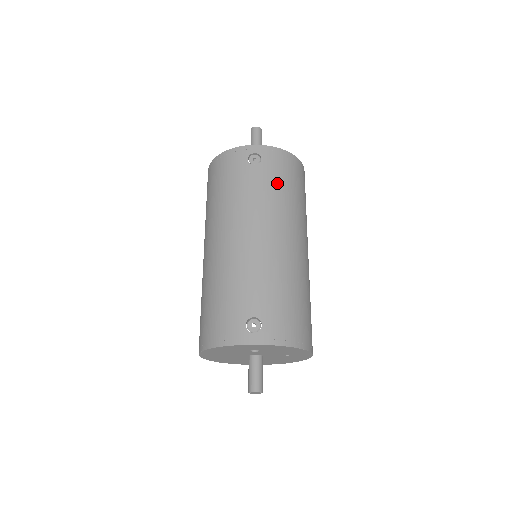
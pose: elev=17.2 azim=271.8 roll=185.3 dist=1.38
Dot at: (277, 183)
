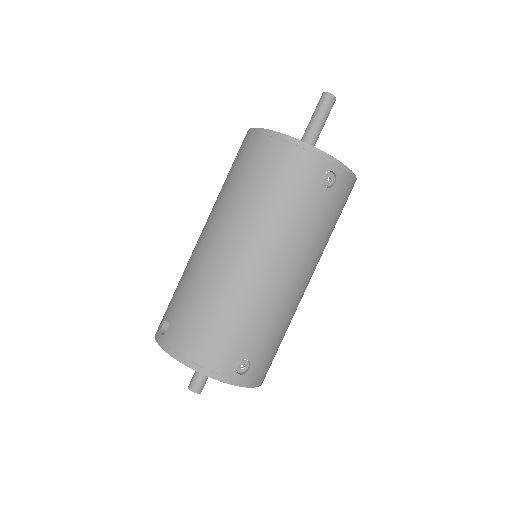
Dot at: (332, 218)
